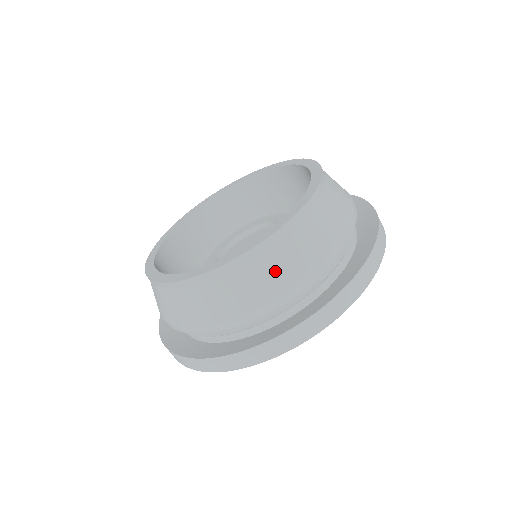
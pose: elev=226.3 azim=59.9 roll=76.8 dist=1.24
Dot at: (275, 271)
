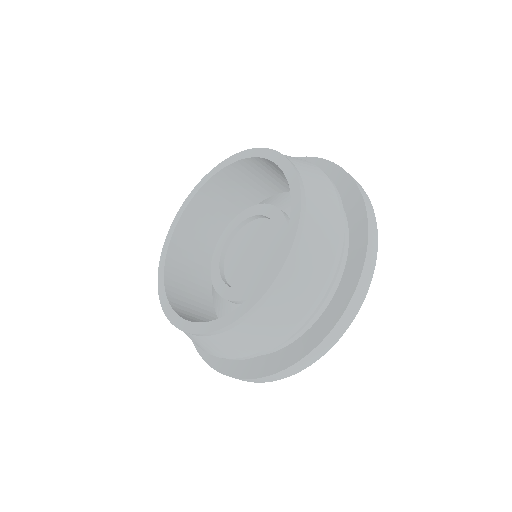
Dot at: (313, 264)
